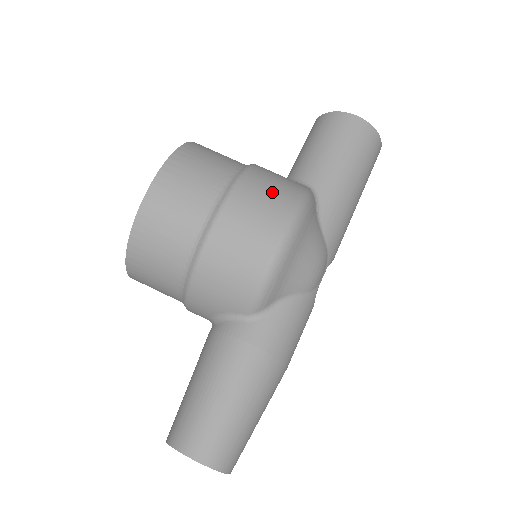
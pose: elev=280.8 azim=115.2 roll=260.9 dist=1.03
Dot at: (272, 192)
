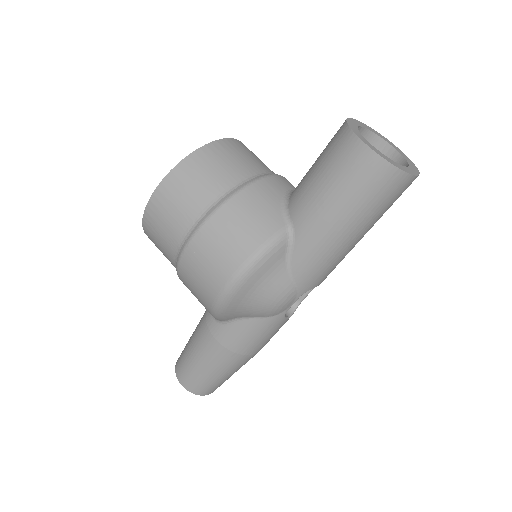
Dot at: (228, 242)
